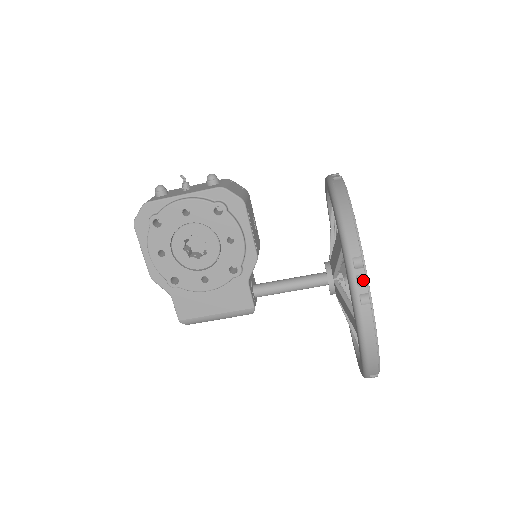
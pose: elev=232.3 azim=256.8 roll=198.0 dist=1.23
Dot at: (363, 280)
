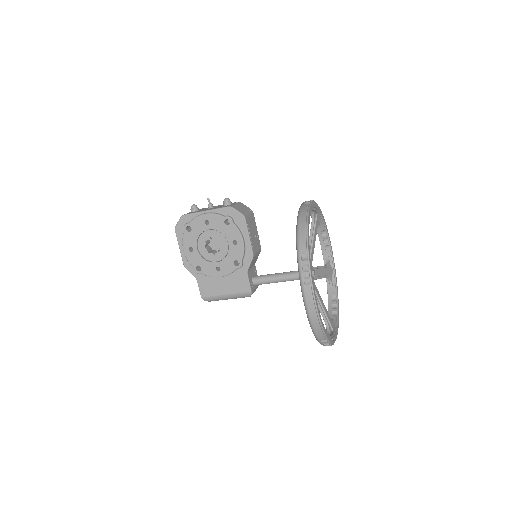
Dot at: (307, 268)
